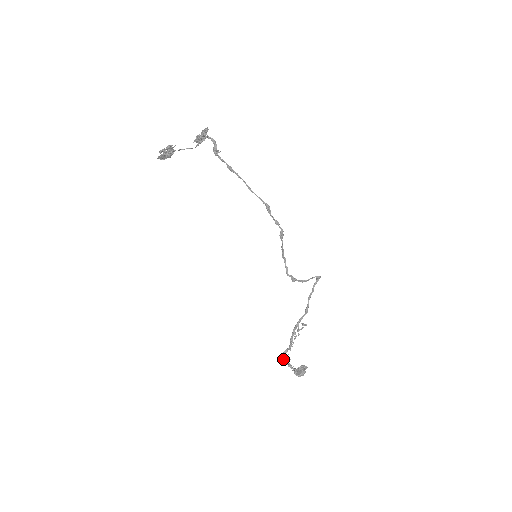
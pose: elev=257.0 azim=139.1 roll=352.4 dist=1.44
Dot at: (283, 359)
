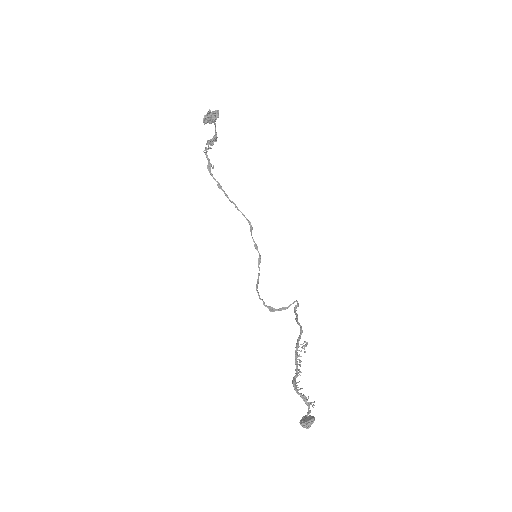
Dot at: (295, 388)
